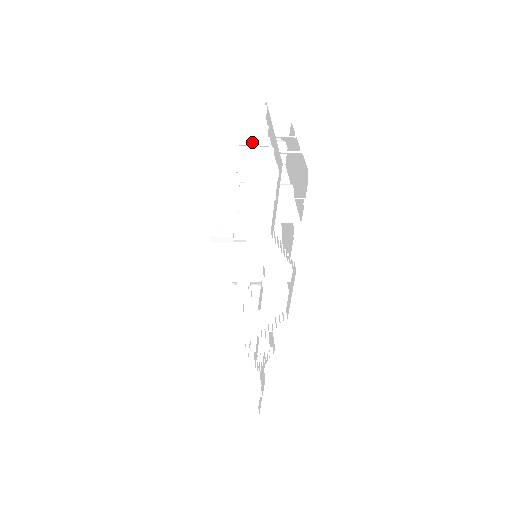
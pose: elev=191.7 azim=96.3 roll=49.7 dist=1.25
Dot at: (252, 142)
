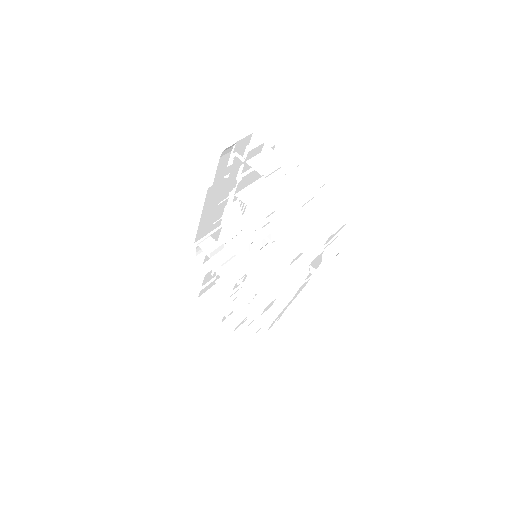
Dot at: (249, 175)
